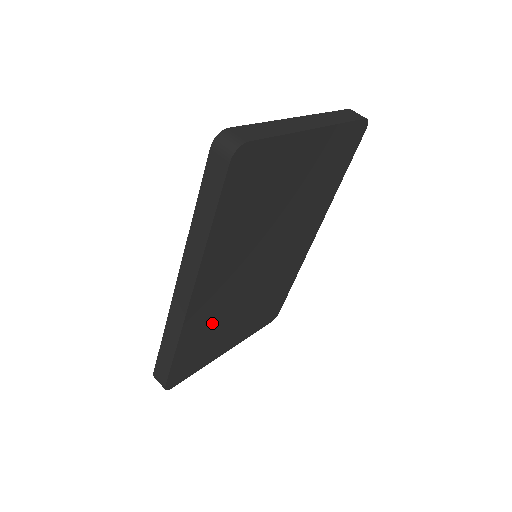
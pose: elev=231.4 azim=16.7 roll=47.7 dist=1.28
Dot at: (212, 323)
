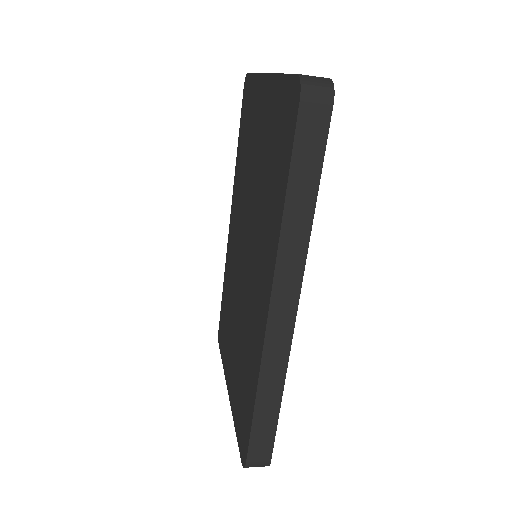
Dot at: occluded
